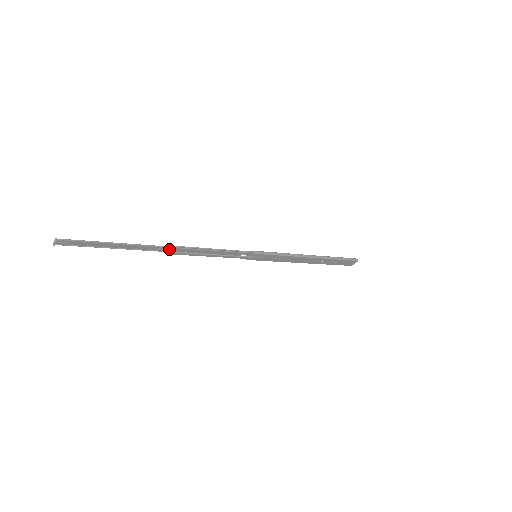
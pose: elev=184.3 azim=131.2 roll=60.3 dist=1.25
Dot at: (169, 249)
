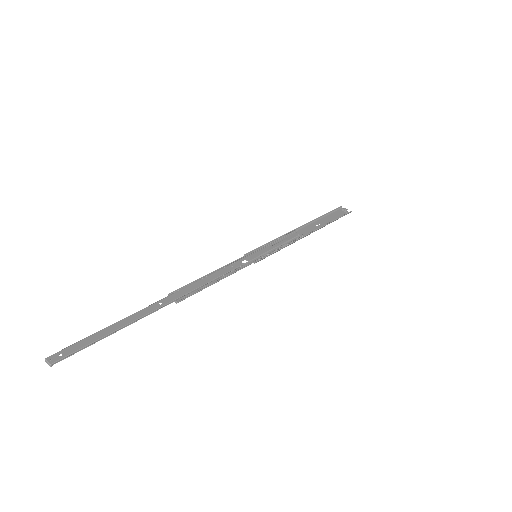
Dot at: (171, 297)
